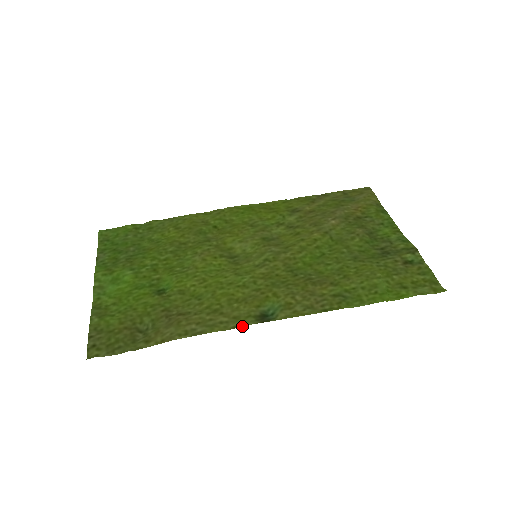
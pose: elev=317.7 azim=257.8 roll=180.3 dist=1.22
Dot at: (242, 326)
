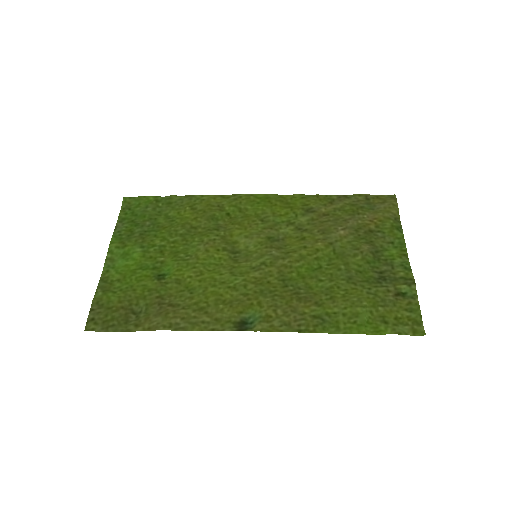
Dot at: (220, 330)
